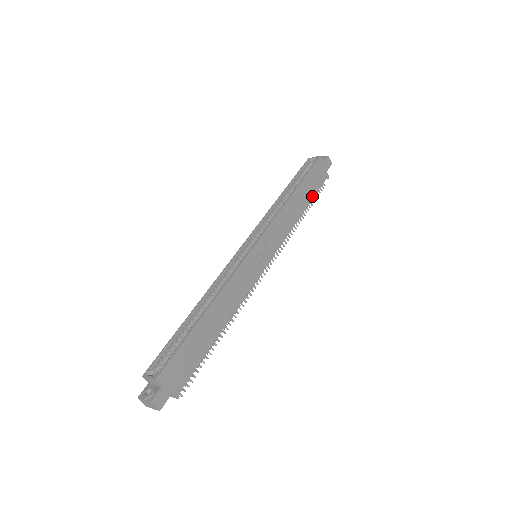
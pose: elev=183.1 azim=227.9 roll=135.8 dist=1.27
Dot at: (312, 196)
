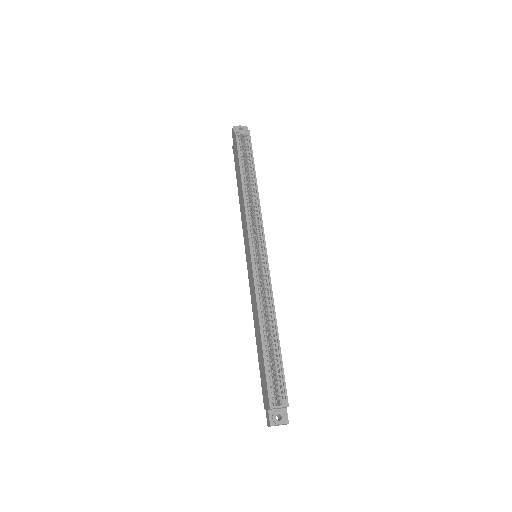
Dot at: occluded
